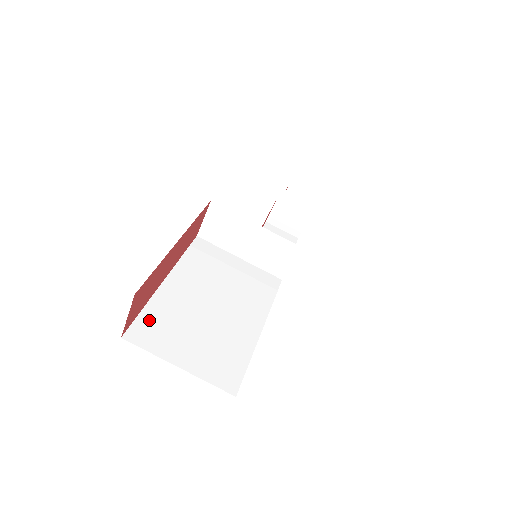
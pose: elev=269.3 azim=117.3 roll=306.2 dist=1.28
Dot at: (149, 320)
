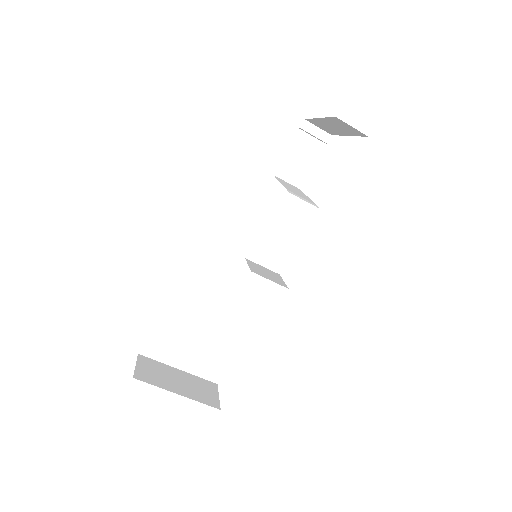
Dot at: (156, 337)
